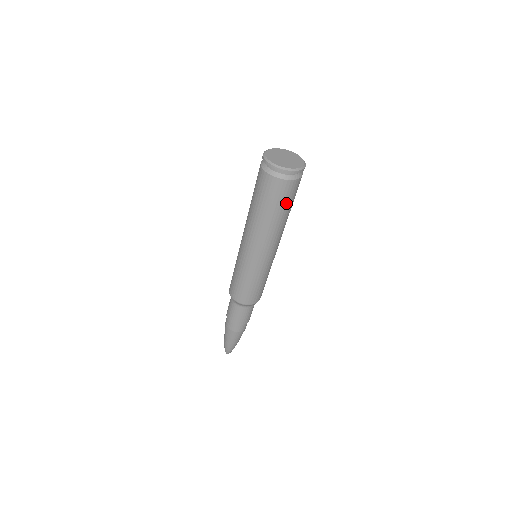
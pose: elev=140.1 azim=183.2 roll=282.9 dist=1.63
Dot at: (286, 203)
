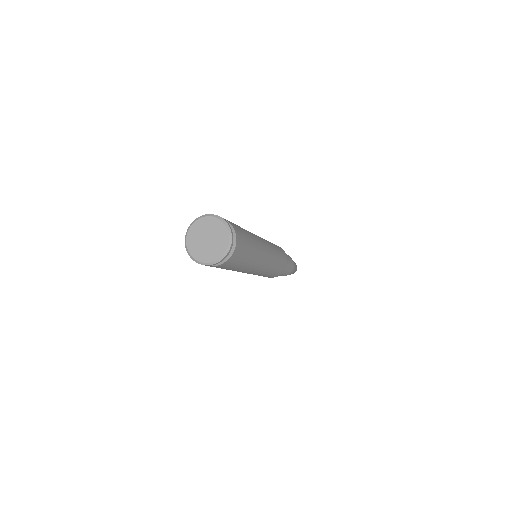
Dot at: (246, 251)
